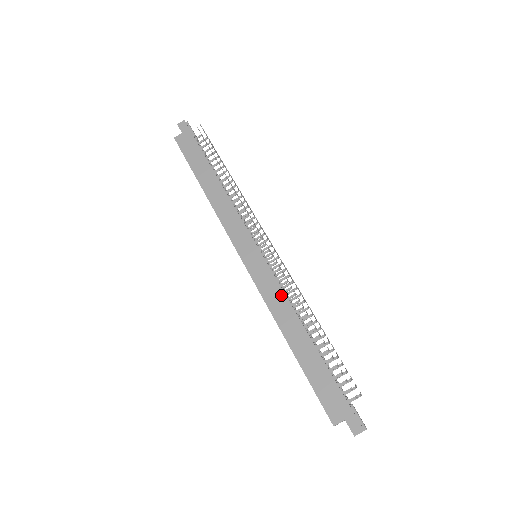
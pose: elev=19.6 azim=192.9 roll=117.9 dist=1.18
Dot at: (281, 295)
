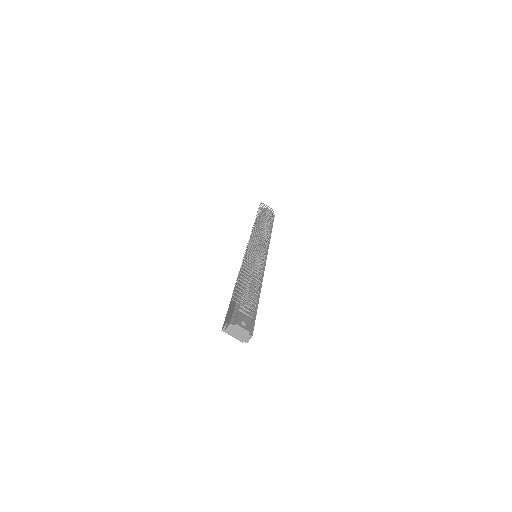
Dot at: occluded
